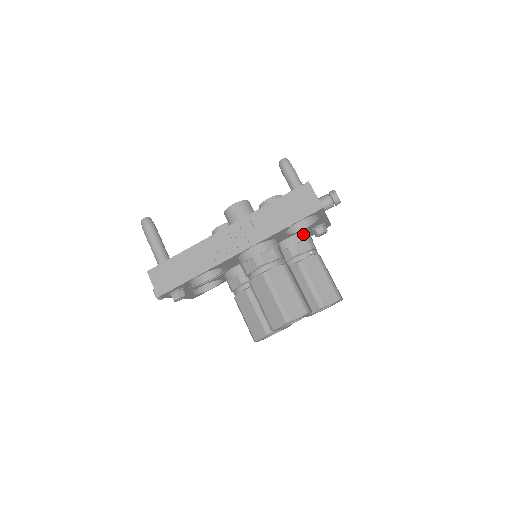
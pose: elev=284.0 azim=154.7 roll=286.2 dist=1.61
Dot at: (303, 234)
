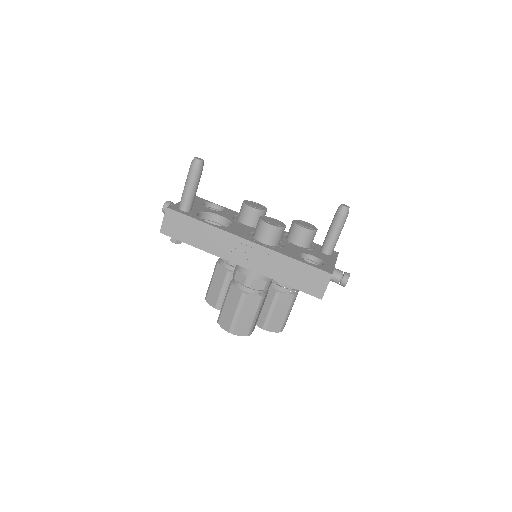
Dot at: occluded
